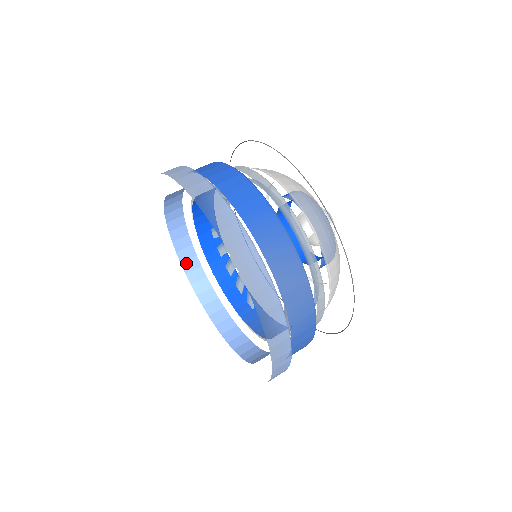
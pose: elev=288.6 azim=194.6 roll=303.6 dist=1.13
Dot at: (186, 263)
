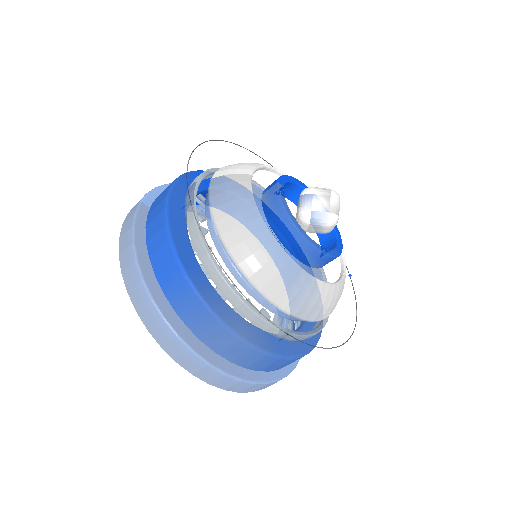
Dot at: occluded
